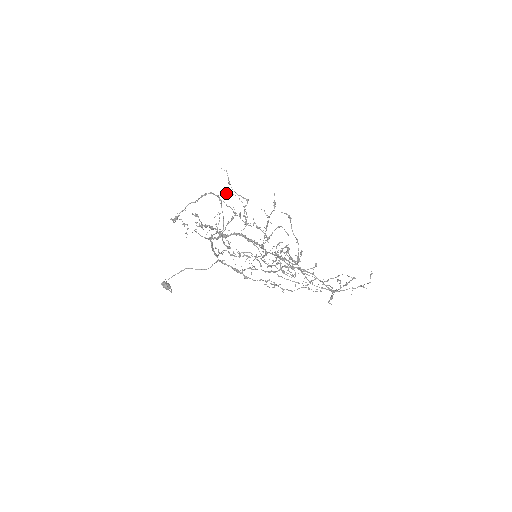
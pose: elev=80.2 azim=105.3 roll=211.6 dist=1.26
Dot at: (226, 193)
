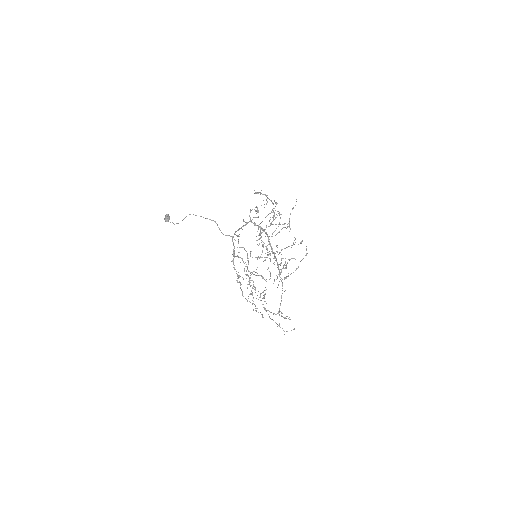
Dot at: (279, 212)
